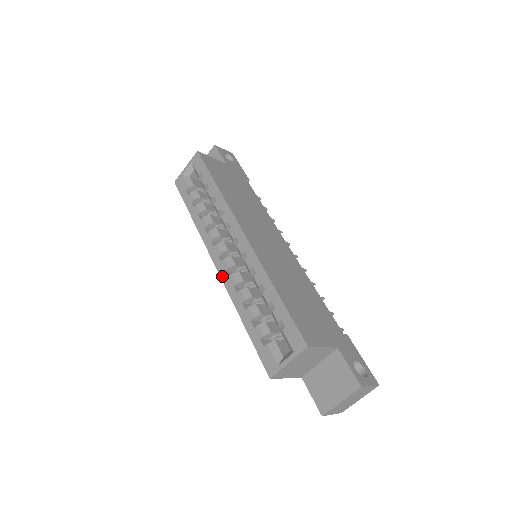
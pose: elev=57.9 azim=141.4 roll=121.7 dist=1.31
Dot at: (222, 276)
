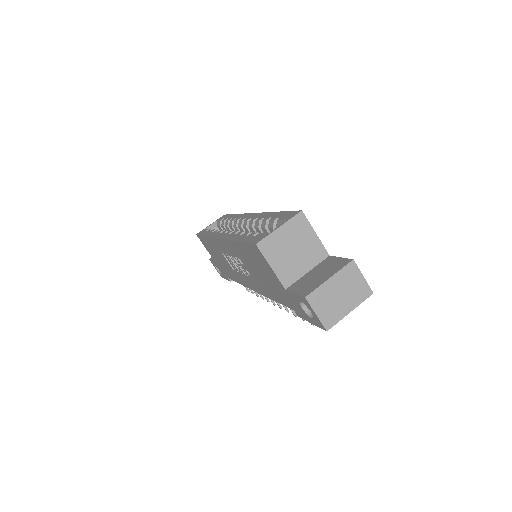
Dot at: (224, 237)
